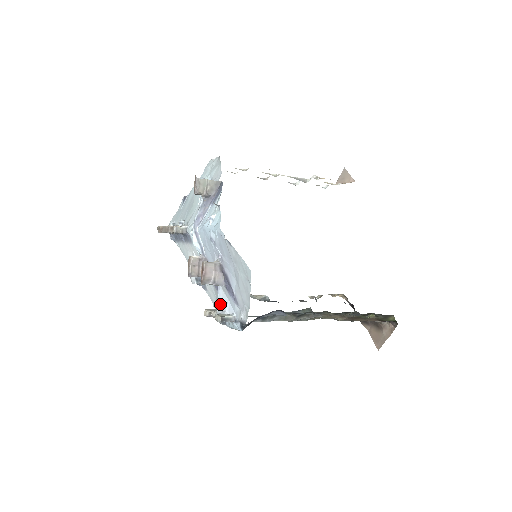
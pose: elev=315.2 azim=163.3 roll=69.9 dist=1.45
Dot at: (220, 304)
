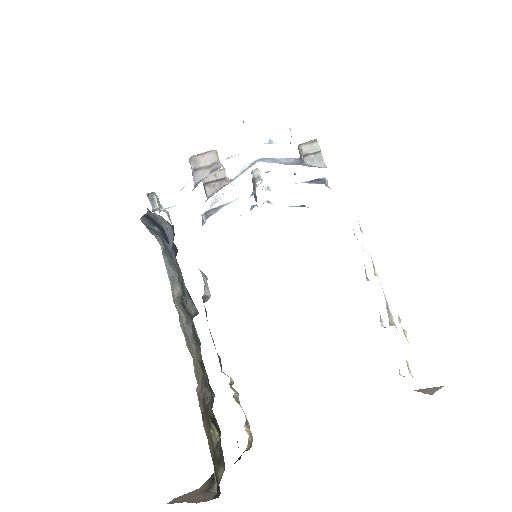
Dot at: occluded
